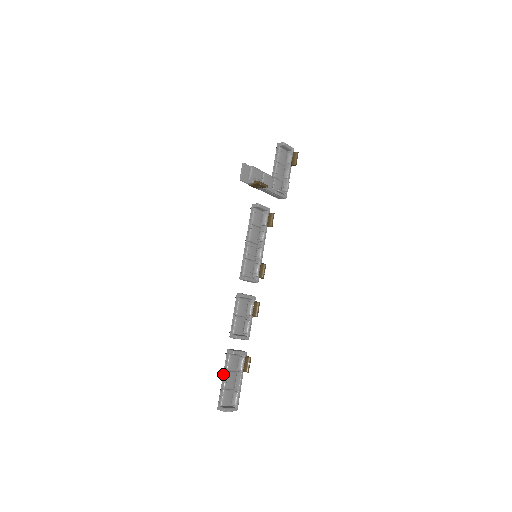
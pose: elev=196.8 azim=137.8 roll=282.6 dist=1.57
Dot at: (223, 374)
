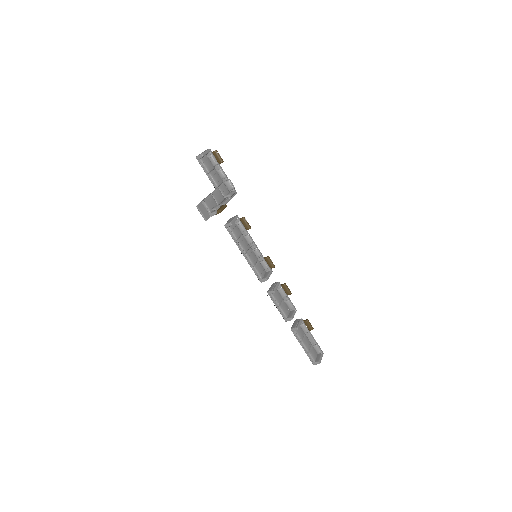
Dot at: occluded
